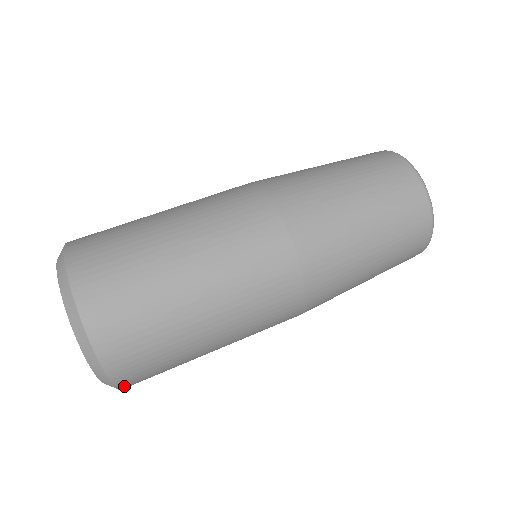
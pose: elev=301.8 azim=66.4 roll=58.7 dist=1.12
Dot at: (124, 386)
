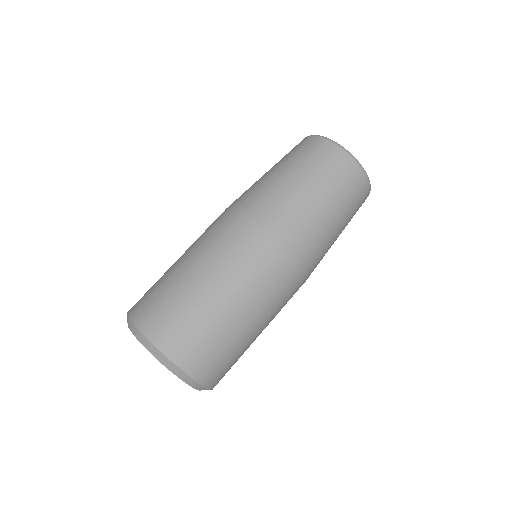
Dot at: (213, 385)
